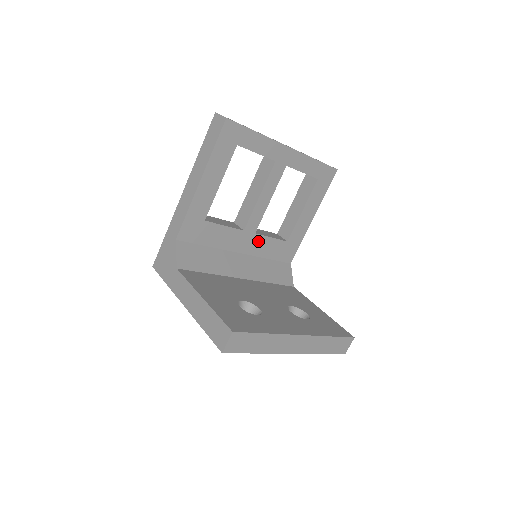
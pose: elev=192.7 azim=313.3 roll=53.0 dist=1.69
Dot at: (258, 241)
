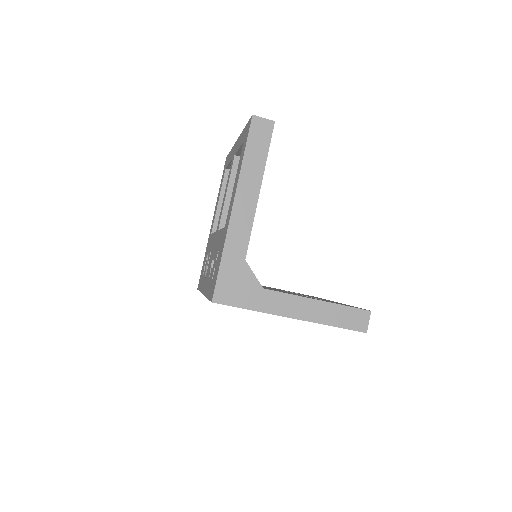
Dot at: occluded
